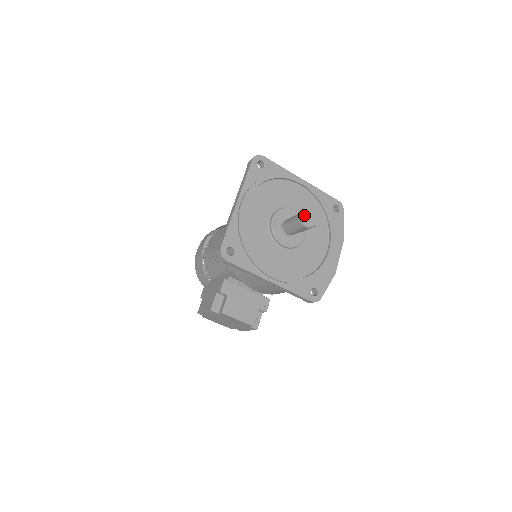
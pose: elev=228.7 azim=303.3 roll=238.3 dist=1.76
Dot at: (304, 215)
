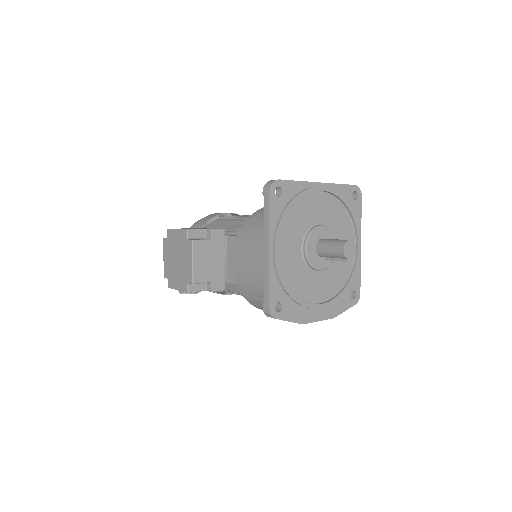
Dot at: (351, 244)
